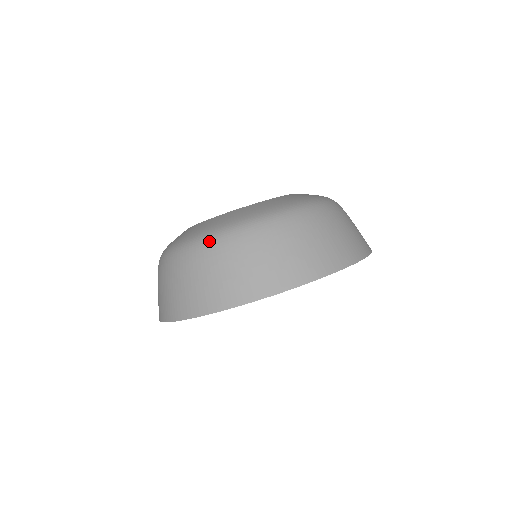
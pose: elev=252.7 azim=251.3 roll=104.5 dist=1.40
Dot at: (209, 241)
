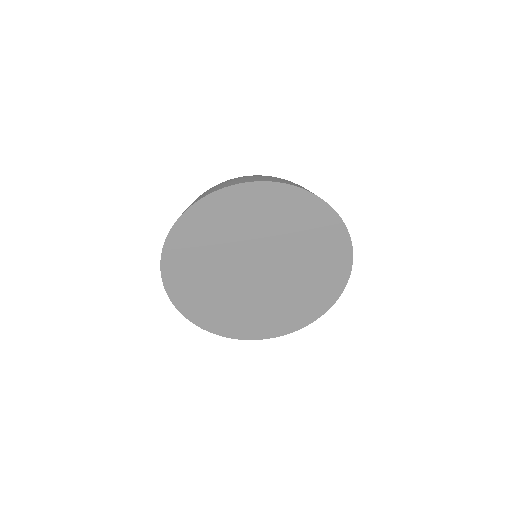
Dot at: occluded
